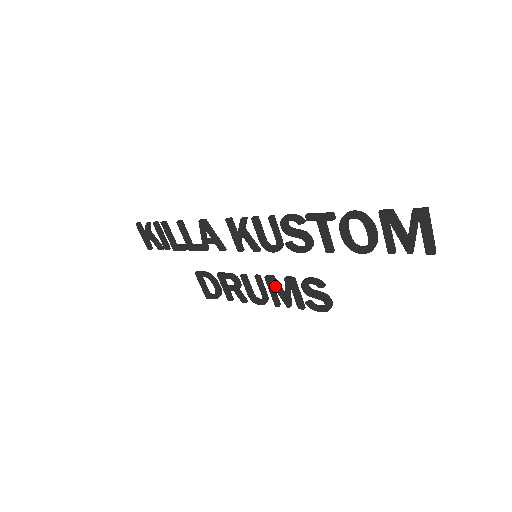
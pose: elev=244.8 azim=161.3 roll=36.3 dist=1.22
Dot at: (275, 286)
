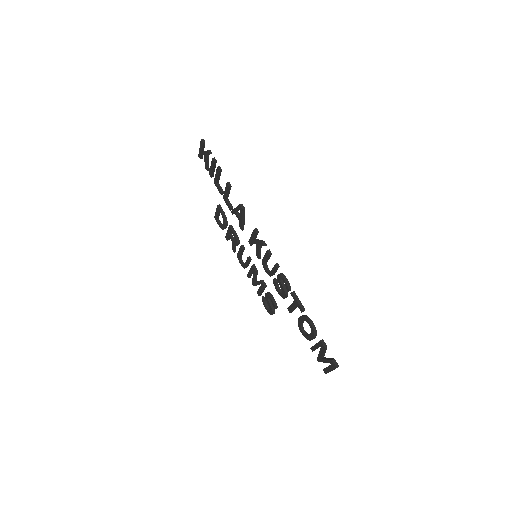
Dot at: (254, 274)
